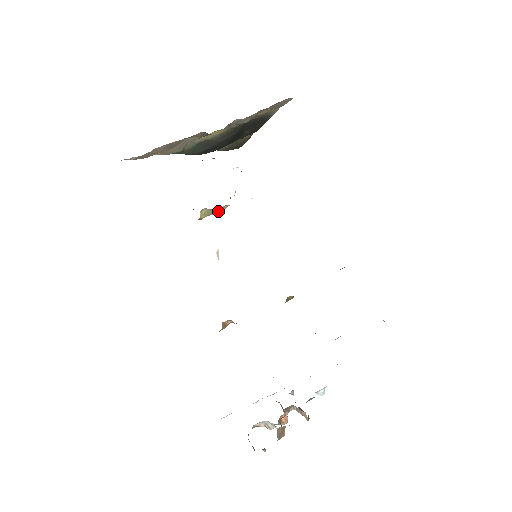
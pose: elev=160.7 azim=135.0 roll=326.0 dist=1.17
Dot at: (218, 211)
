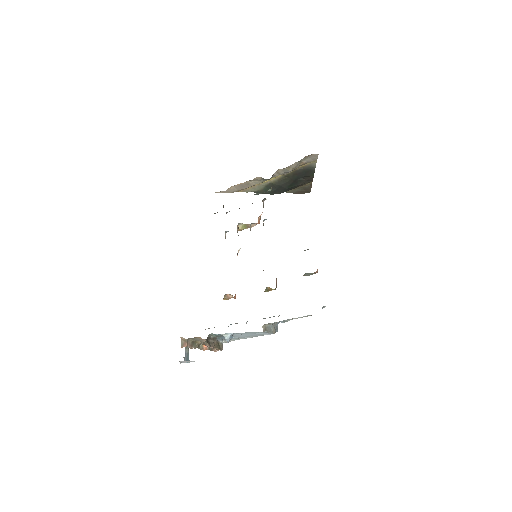
Dot at: (251, 226)
